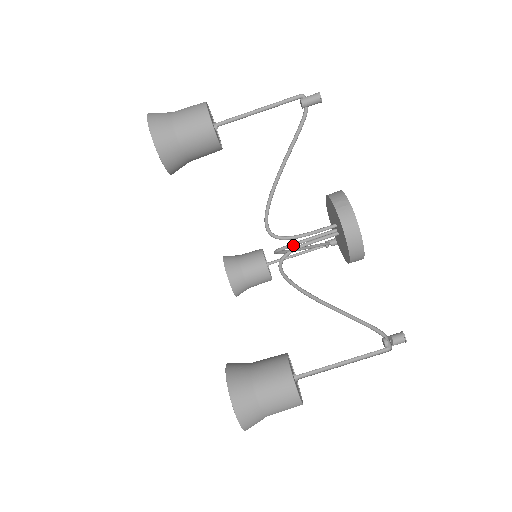
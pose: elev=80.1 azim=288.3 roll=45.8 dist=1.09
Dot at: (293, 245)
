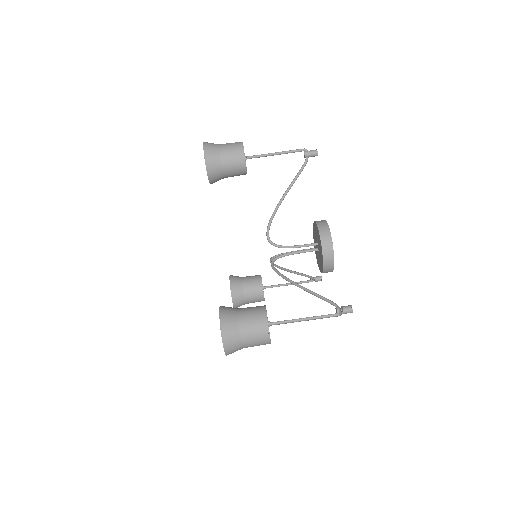
Dot at: occluded
